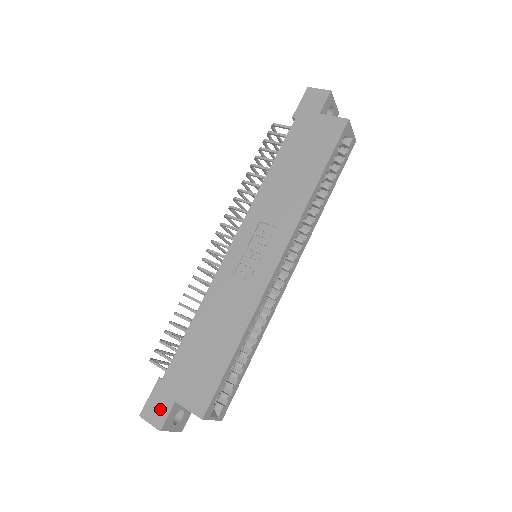
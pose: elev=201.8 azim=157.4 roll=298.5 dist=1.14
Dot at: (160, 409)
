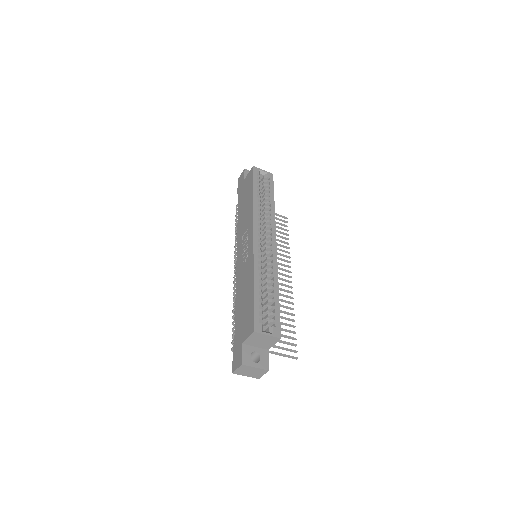
Dot at: (238, 356)
